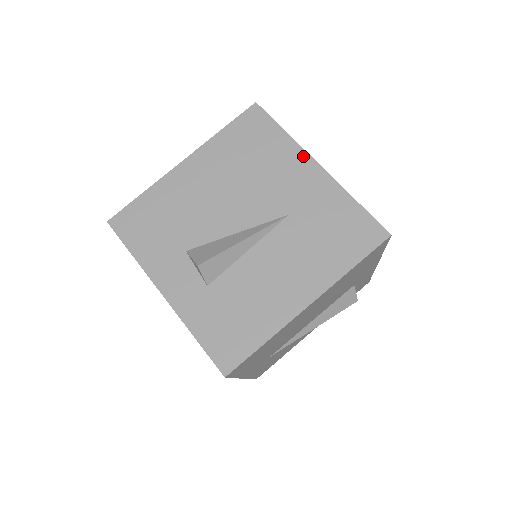
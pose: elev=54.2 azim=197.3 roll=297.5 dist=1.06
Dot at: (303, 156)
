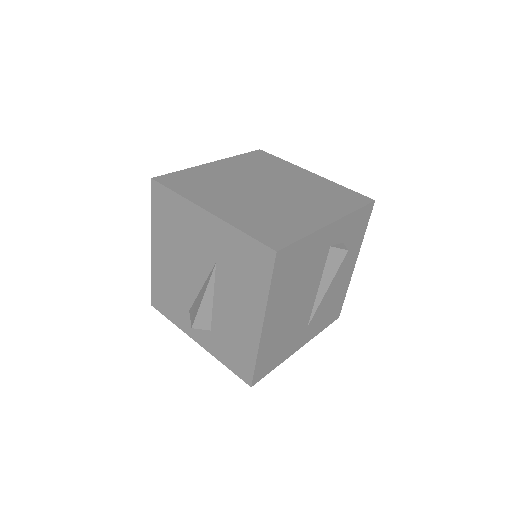
Dot at: (196, 209)
